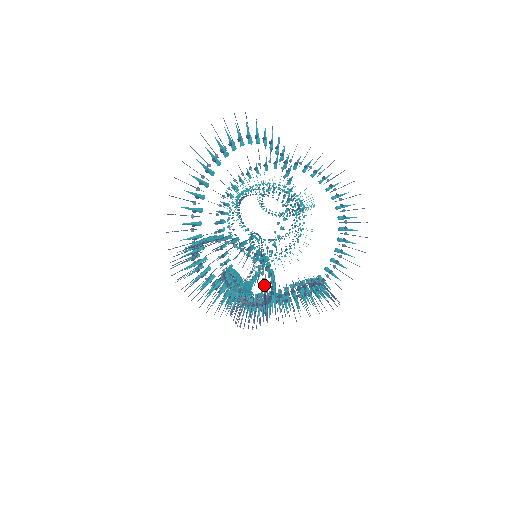
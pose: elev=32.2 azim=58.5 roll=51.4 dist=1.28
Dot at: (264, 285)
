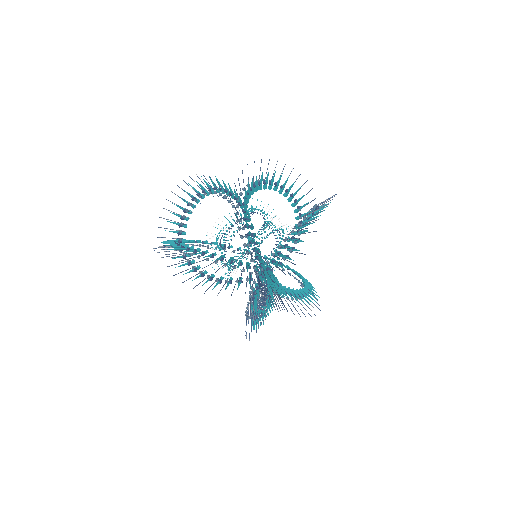
Dot at: (223, 197)
